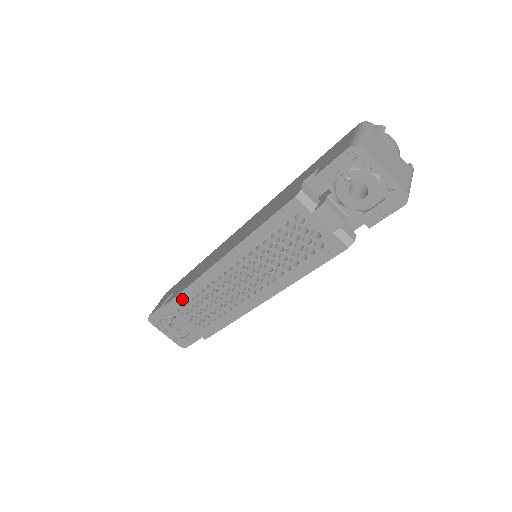
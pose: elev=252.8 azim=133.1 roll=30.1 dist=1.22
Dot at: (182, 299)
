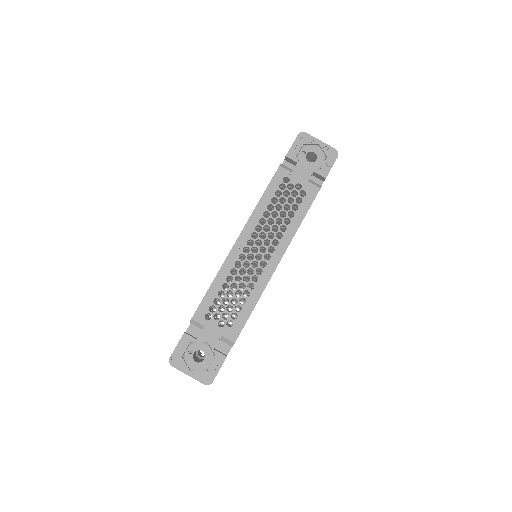
Dot at: (209, 299)
